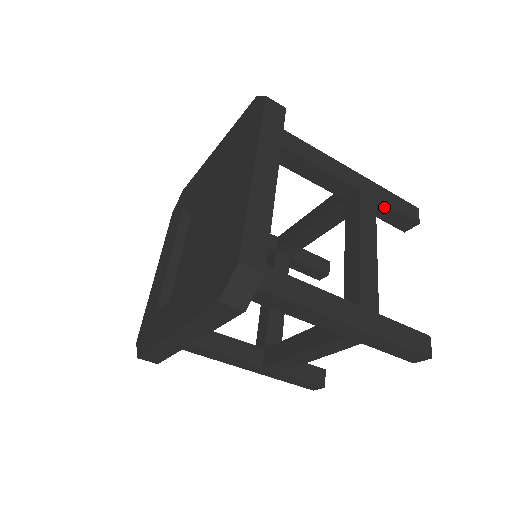
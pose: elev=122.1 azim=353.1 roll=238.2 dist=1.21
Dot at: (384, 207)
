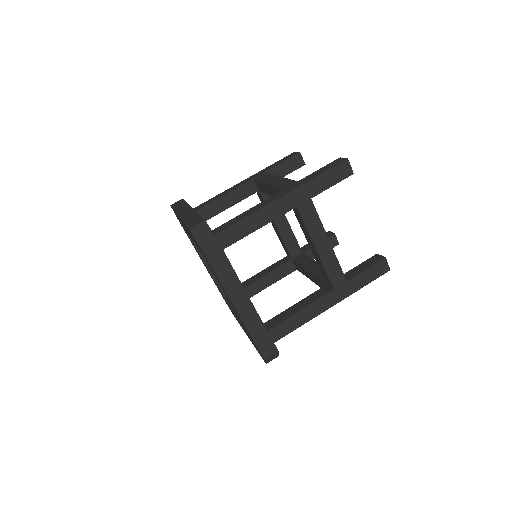
Dot at: (320, 192)
